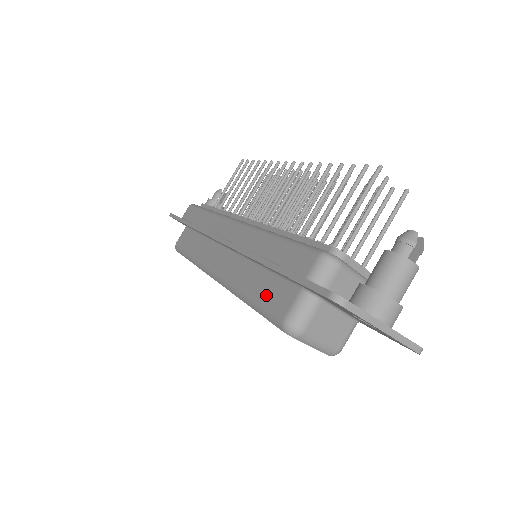
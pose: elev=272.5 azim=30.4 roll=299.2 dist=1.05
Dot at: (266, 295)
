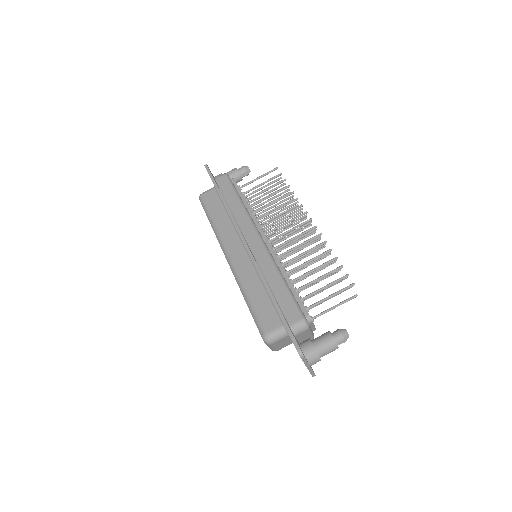
Dot at: (261, 309)
